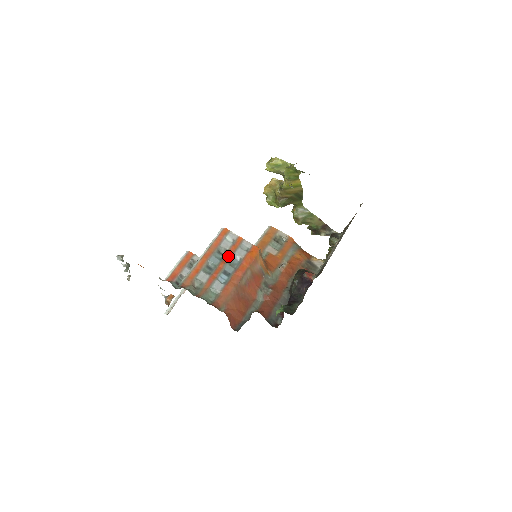
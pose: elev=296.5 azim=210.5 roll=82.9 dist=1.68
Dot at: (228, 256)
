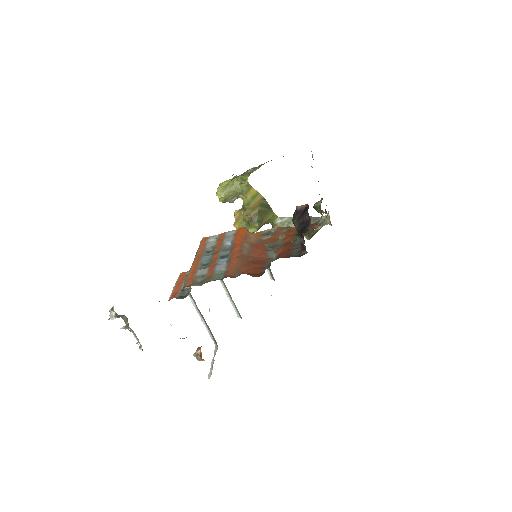
Dot at: (218, 248)
